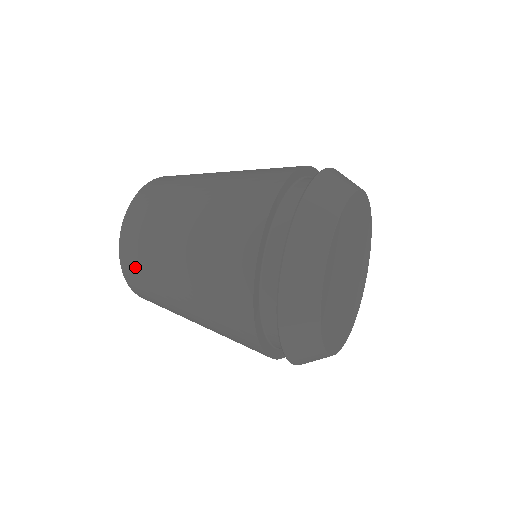
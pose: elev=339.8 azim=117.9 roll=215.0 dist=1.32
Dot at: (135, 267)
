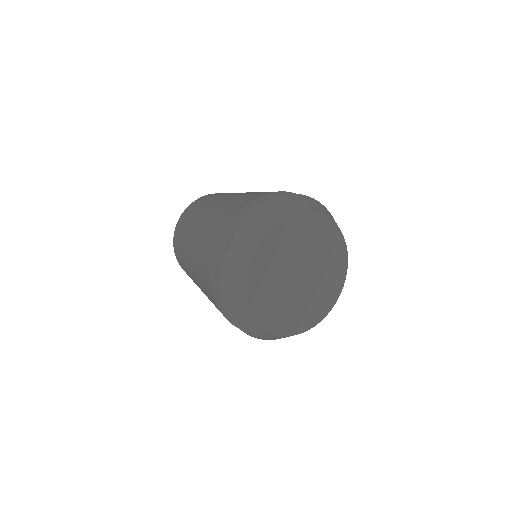
Dot at: (182, 266)
